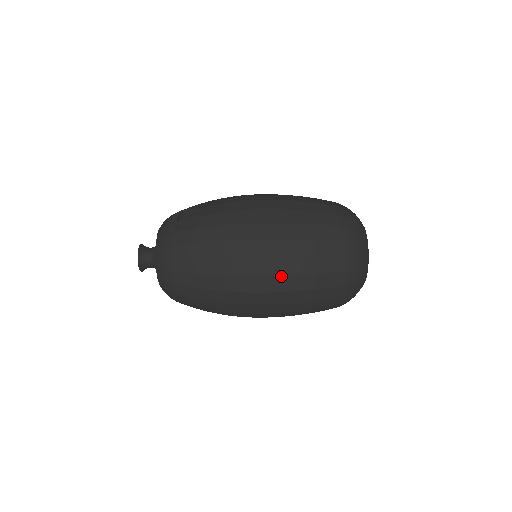
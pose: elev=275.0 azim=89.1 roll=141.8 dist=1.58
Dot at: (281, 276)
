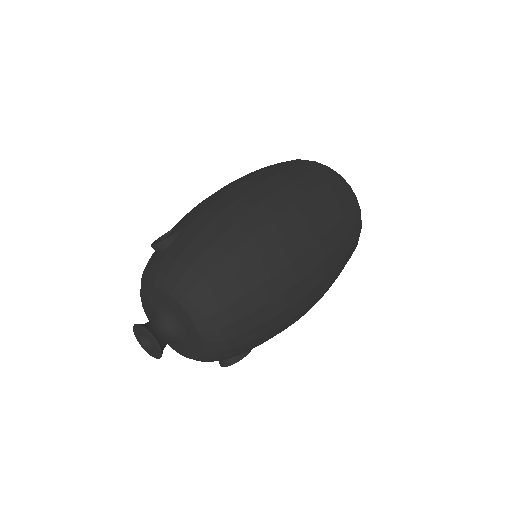
Dot at: (302, 198)
